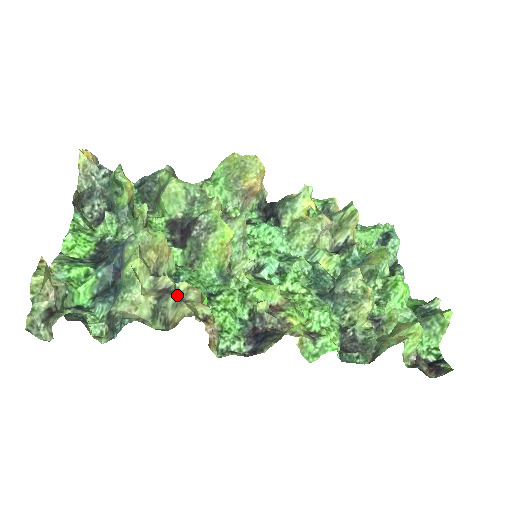
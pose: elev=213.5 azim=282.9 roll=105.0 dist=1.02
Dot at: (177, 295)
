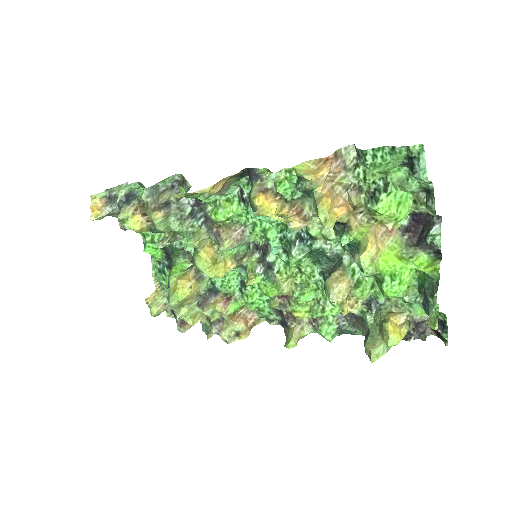
Dot at: (214, 328)
